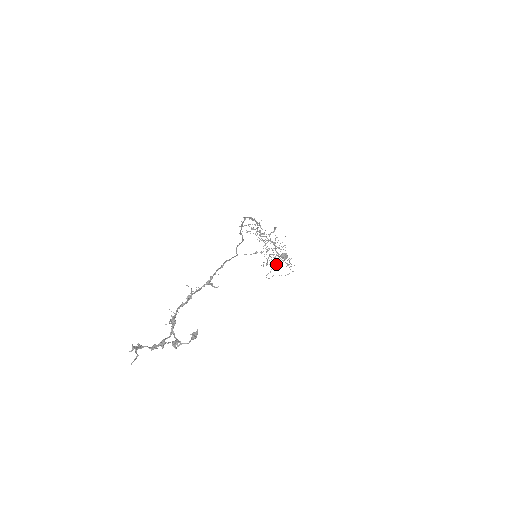
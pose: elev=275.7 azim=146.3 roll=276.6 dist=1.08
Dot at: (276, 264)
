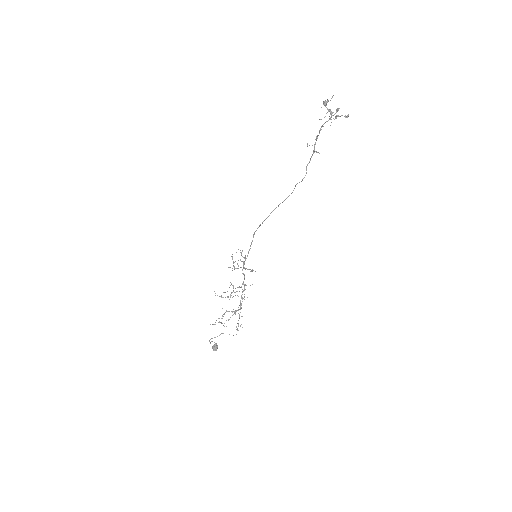
Dot at: (234, 313)
